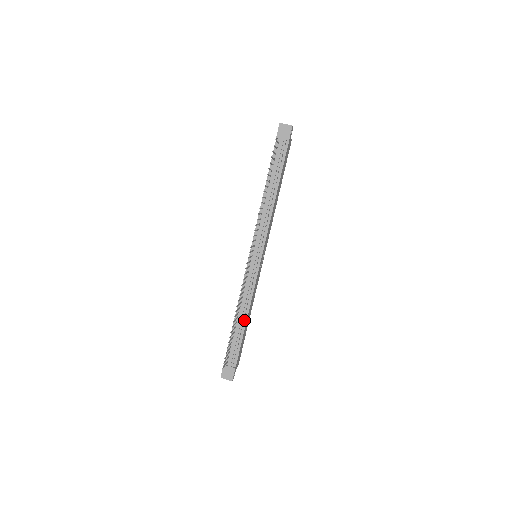
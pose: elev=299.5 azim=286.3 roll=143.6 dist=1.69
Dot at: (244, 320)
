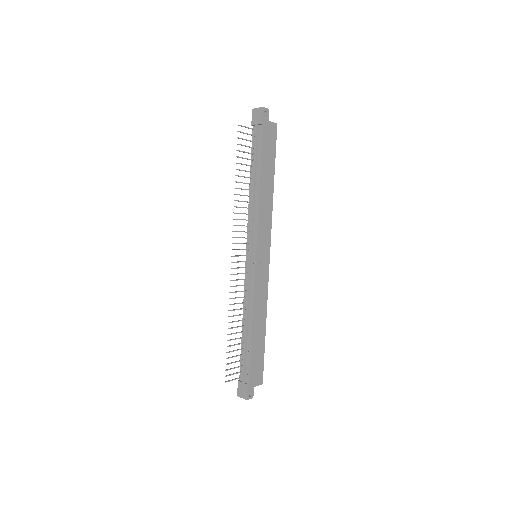
Dot at: (250, 328)
